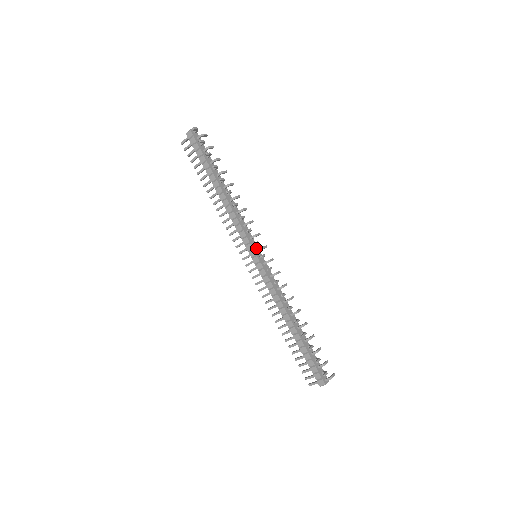
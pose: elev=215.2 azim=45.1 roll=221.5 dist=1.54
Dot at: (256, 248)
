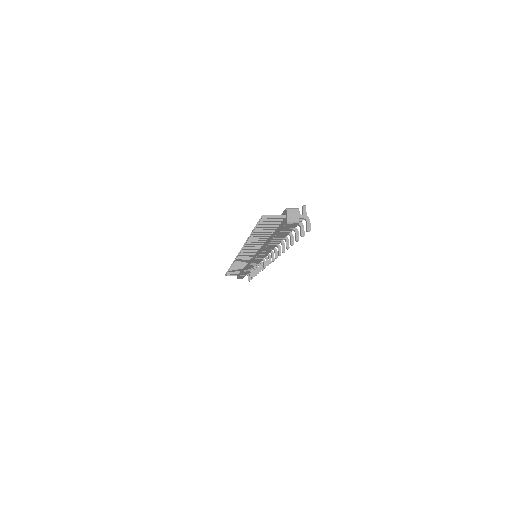
Dot at: occluded
